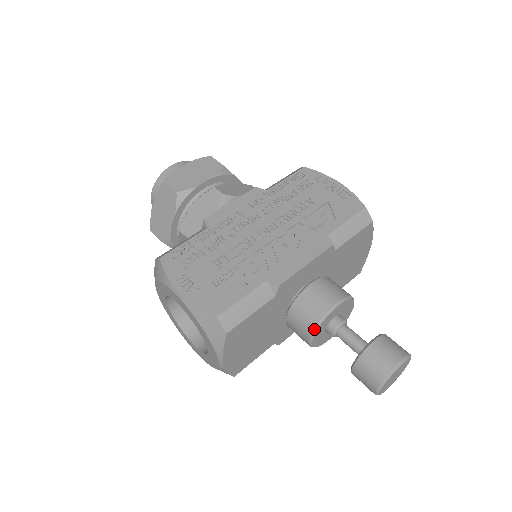
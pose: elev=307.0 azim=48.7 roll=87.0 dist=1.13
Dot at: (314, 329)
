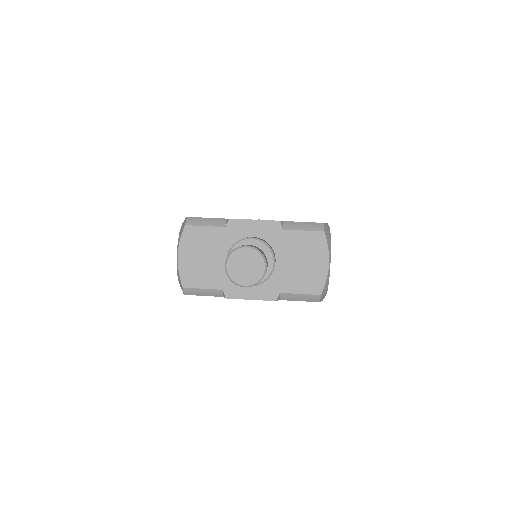
Dot at: (231, 247)
